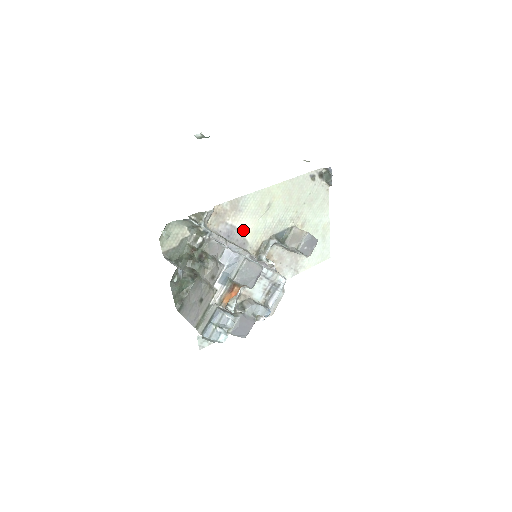
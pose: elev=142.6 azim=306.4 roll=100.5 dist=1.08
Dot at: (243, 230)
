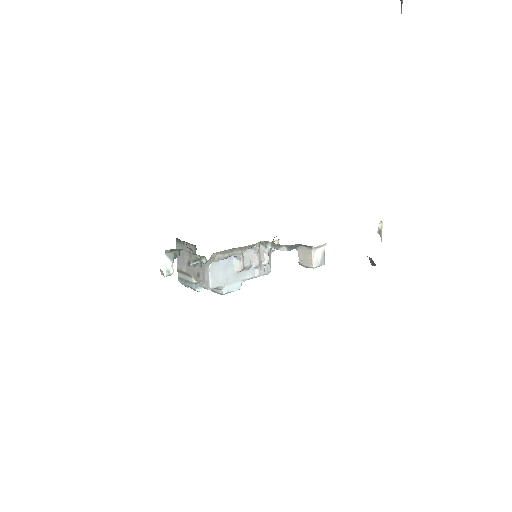
Dot at: occluded
